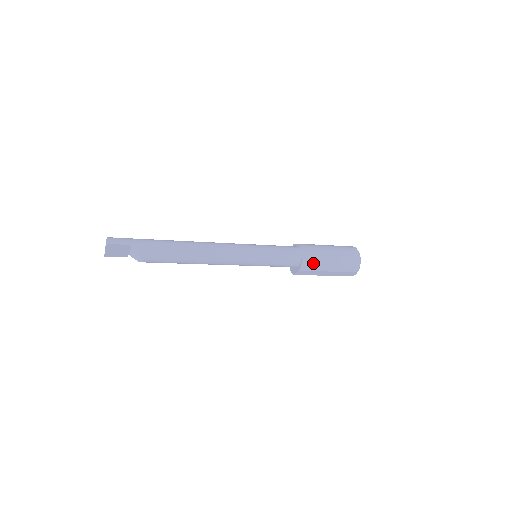
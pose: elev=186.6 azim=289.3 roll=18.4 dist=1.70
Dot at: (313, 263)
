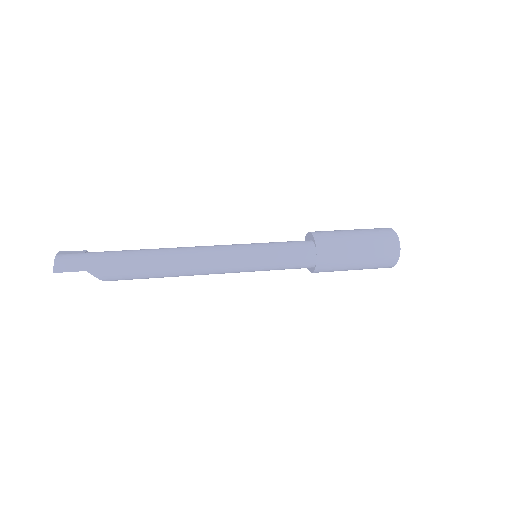
Dot at: (331, 267)
